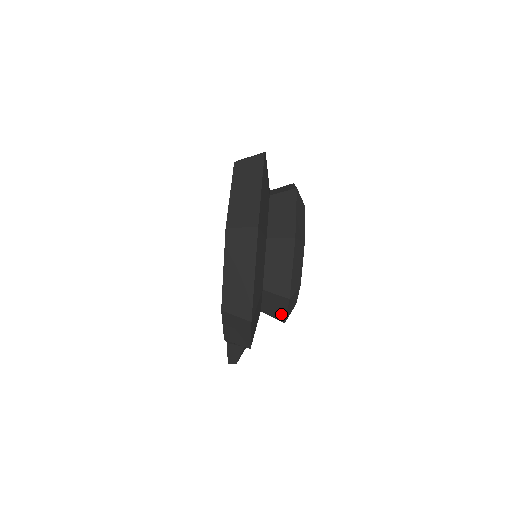
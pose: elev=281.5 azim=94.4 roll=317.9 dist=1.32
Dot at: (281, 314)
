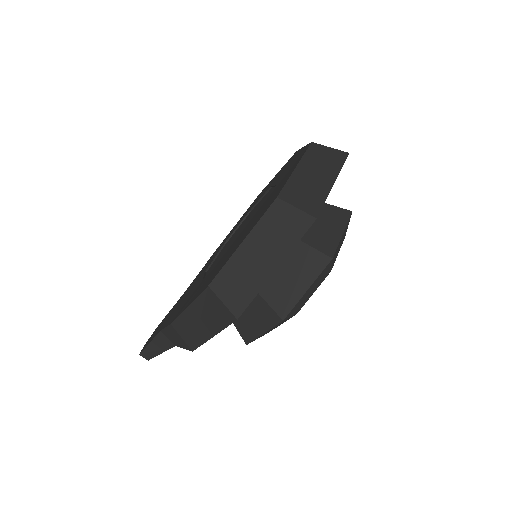
Dot at: (253, 332)
